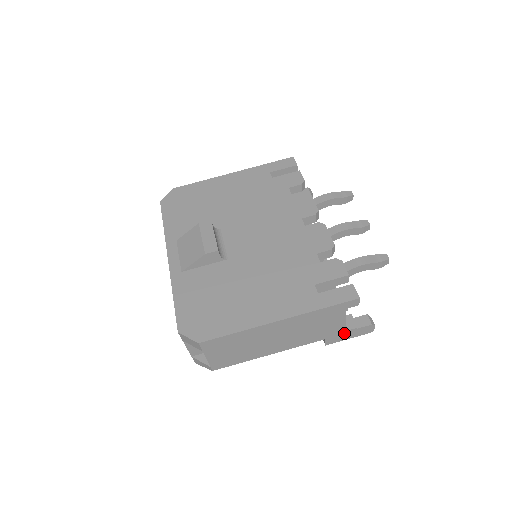
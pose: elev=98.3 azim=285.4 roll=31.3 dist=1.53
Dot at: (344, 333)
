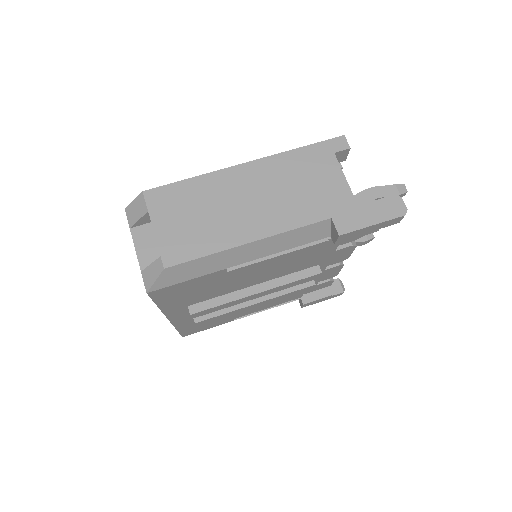
Dot at: (358, 209)
